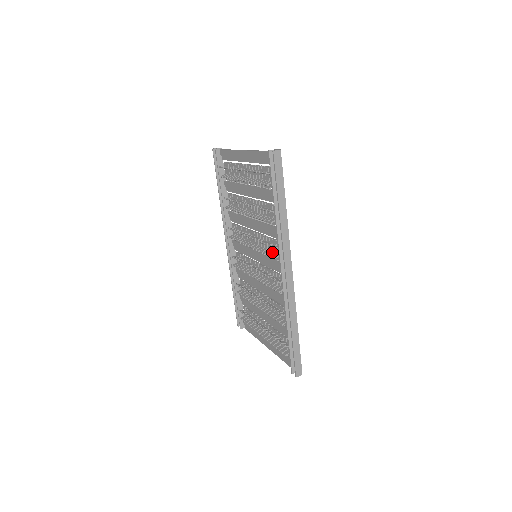
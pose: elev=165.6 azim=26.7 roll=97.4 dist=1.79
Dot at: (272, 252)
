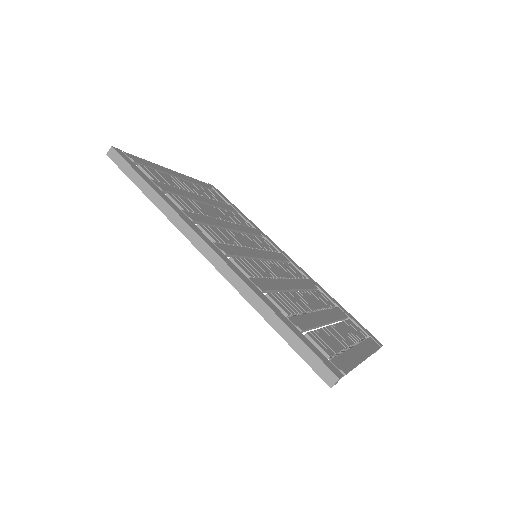
Dot at: occluded
